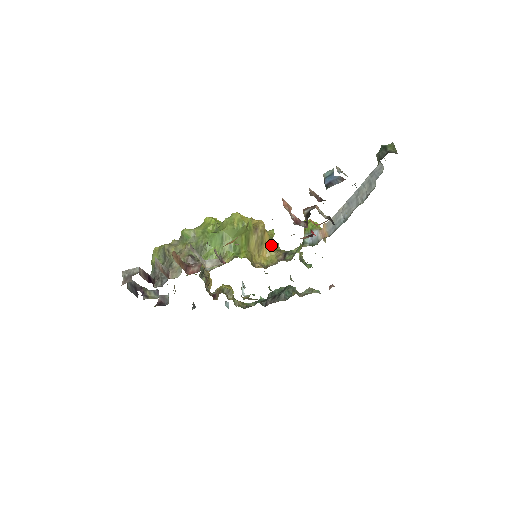
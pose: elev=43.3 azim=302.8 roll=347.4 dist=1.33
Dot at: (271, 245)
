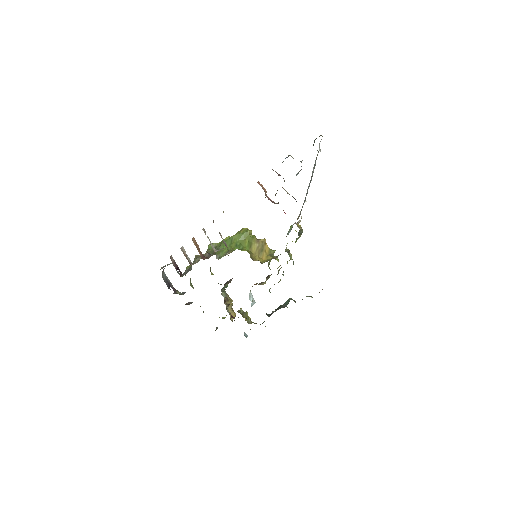
Dot at: (271, 255)
